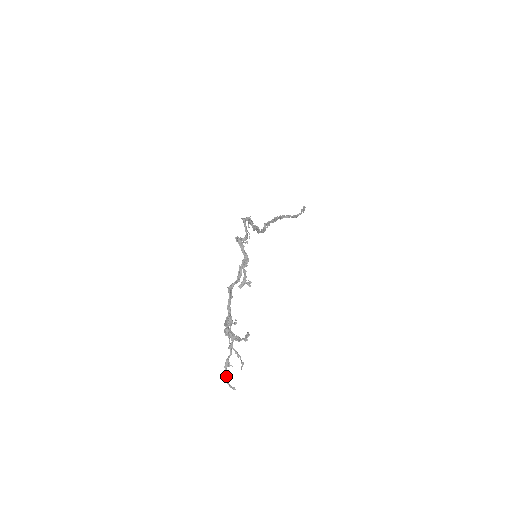
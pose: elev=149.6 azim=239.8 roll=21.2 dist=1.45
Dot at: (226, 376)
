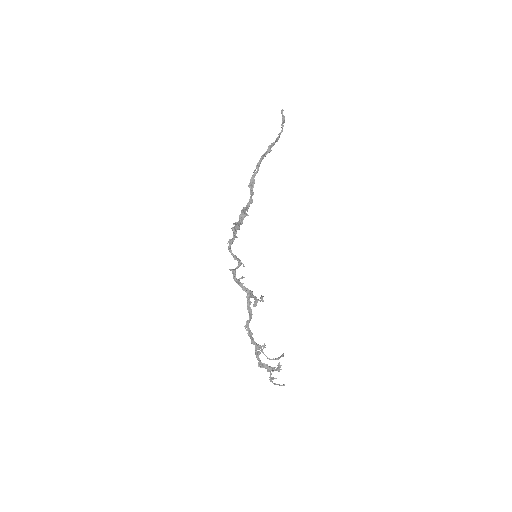
Dot at: (274, 384)
